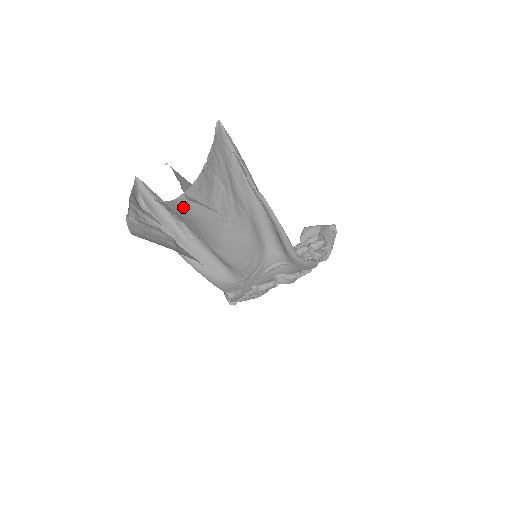
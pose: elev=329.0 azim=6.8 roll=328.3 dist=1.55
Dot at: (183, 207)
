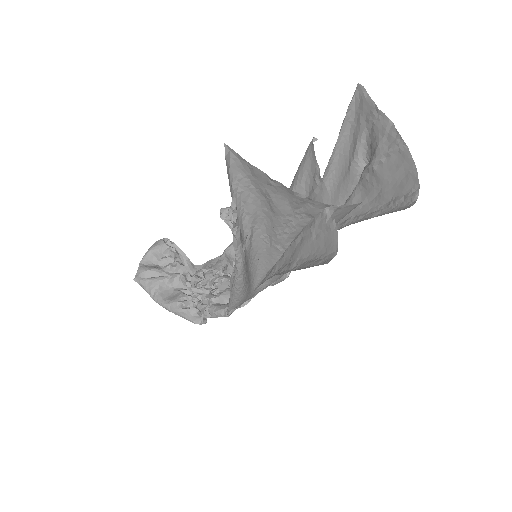
Dot at: (348, 212)
